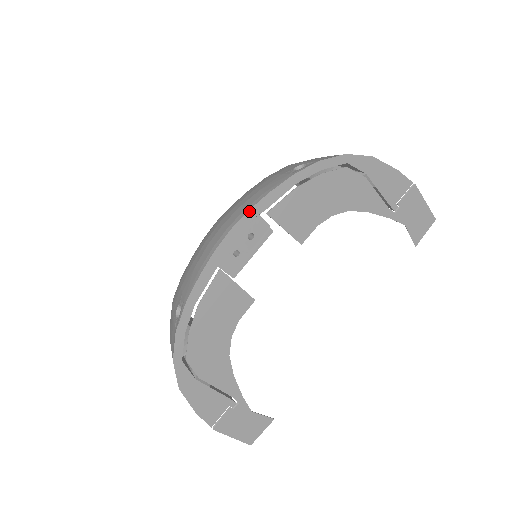
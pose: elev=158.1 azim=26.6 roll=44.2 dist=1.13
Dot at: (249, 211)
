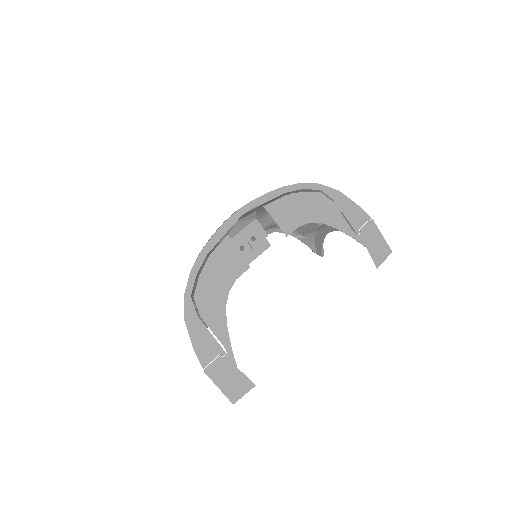
Dot at: (252, 201)
